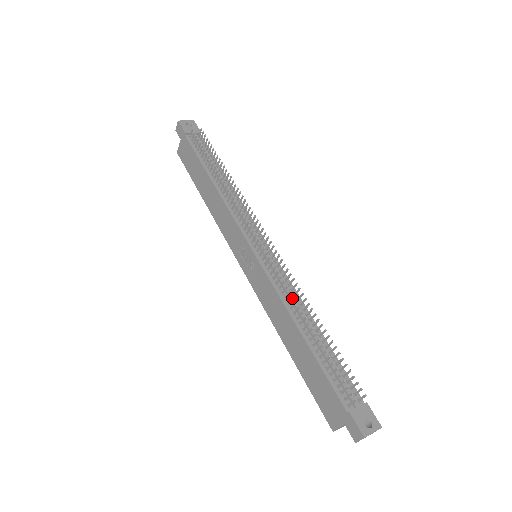
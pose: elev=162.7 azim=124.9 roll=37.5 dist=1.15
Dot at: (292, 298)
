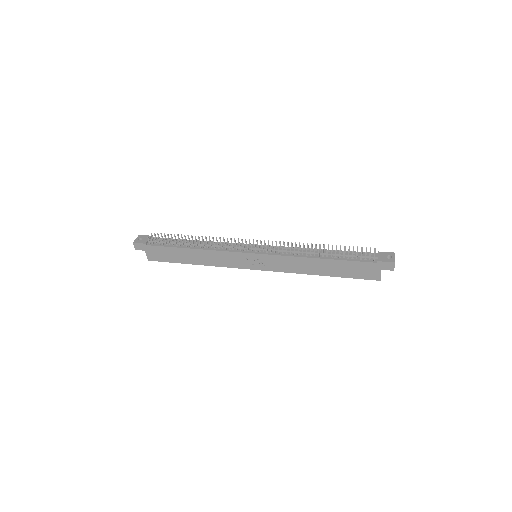
Dot at: (298, 249)
